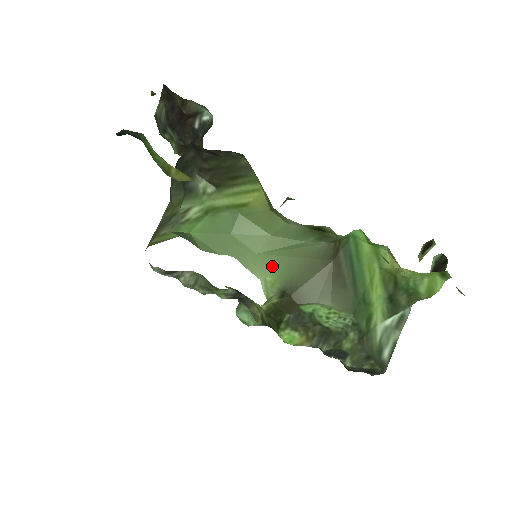
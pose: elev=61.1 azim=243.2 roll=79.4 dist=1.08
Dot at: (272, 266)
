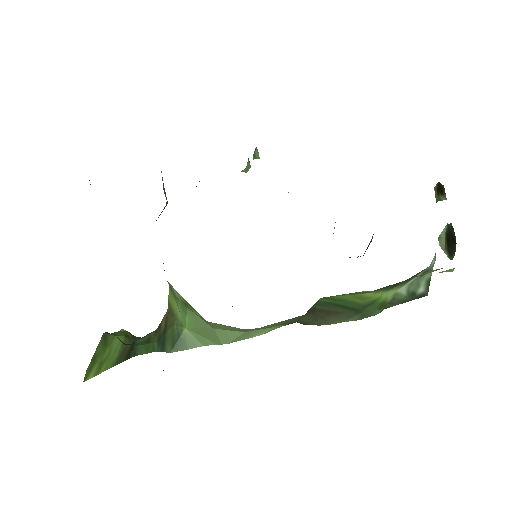
Dot at: occluded
